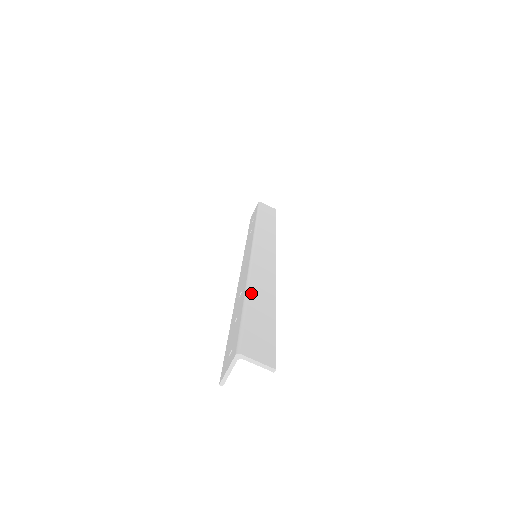
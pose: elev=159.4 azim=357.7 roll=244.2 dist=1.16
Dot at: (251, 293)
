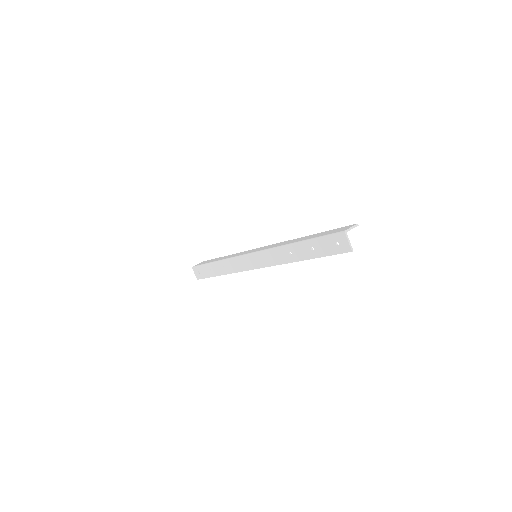
Dot at: (298, 241)
